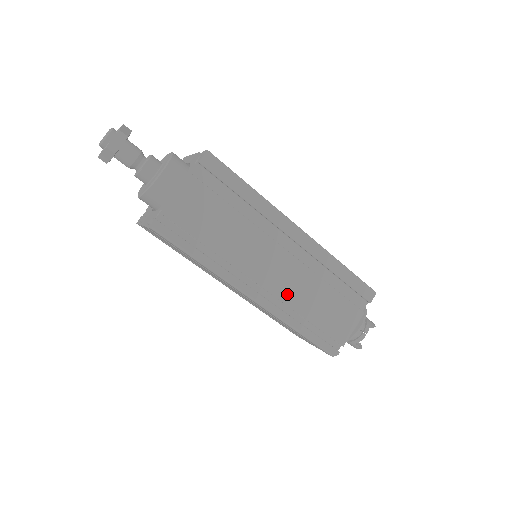
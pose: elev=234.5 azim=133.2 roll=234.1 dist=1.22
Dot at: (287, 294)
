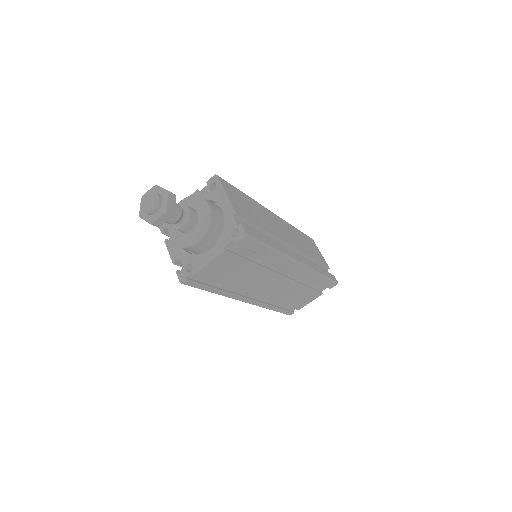
Dot at: (272, 296)
